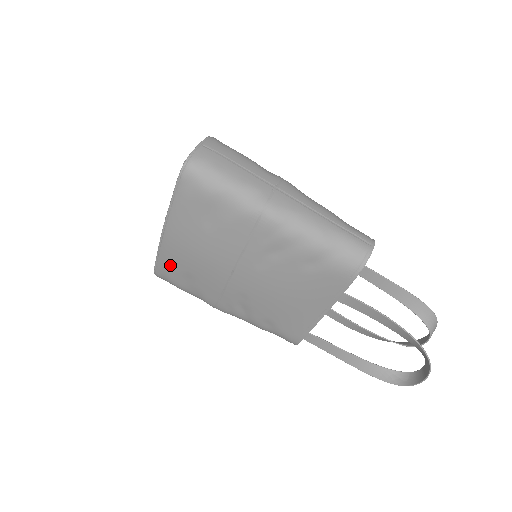
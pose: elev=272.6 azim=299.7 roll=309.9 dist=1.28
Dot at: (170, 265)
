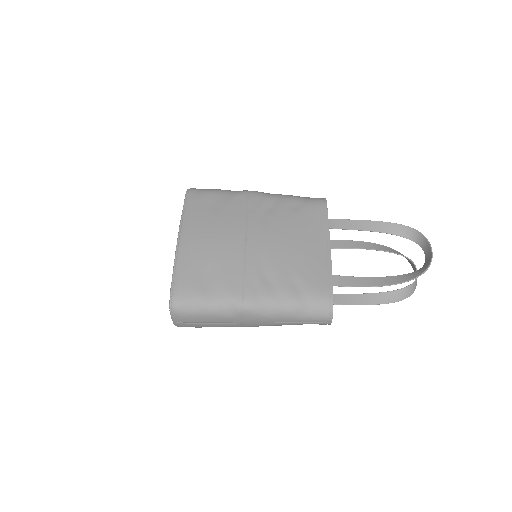
Dot at: (189, 268)
